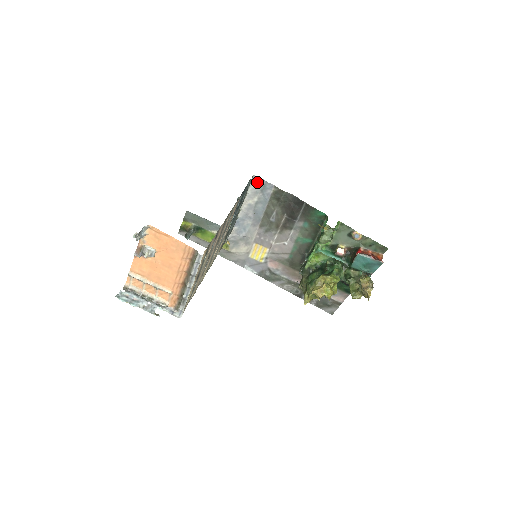
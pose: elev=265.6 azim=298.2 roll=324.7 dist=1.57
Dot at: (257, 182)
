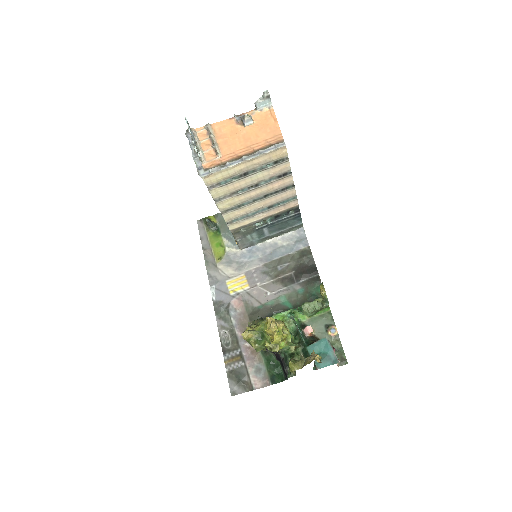
Dot at: (300, 234)
